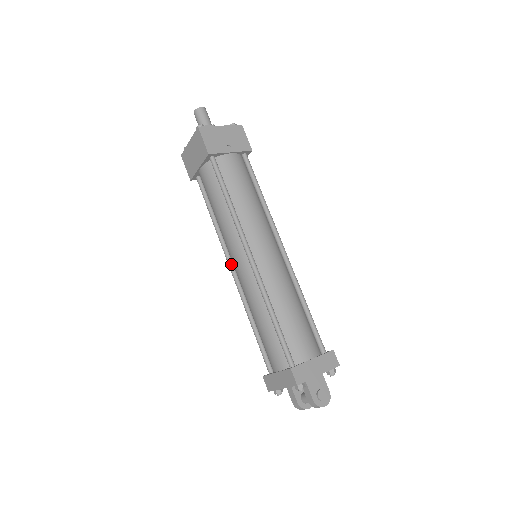
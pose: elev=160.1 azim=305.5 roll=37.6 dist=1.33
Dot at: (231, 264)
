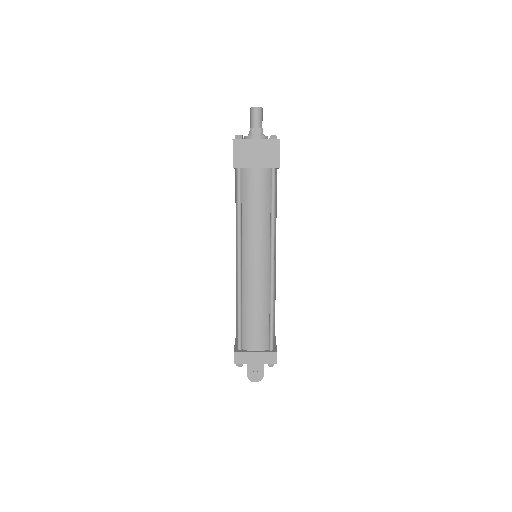
Dot at: occluded
